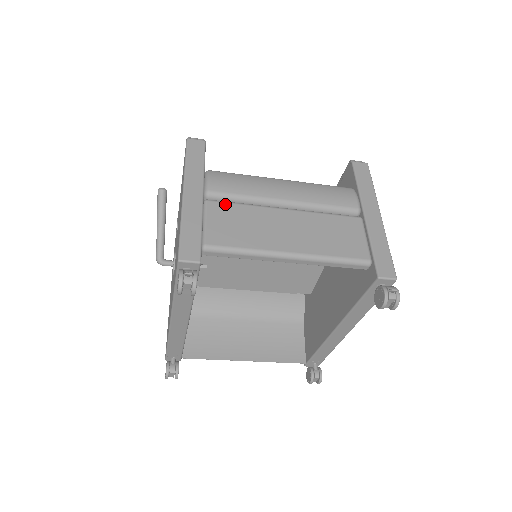
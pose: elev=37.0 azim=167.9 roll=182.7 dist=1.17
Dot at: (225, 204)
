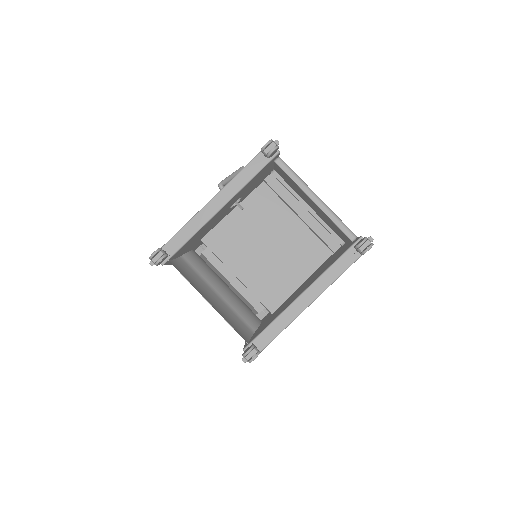
Dot at: occluded
